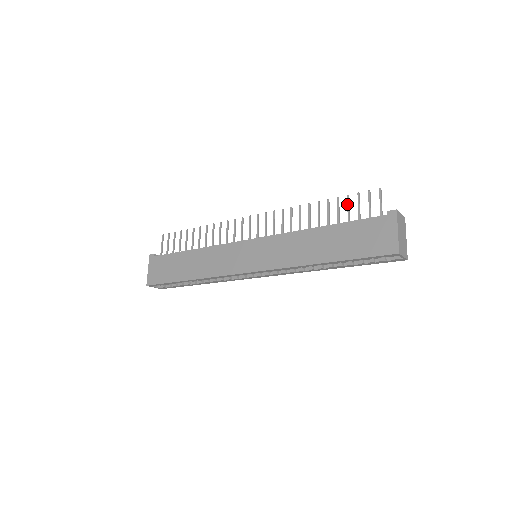
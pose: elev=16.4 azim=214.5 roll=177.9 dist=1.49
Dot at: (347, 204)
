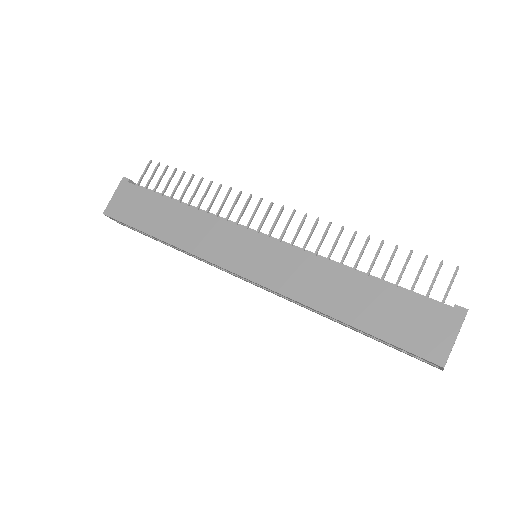
Dot at: (405, 262)
